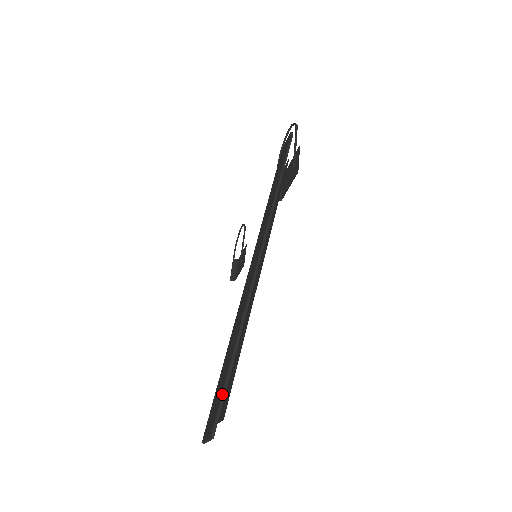
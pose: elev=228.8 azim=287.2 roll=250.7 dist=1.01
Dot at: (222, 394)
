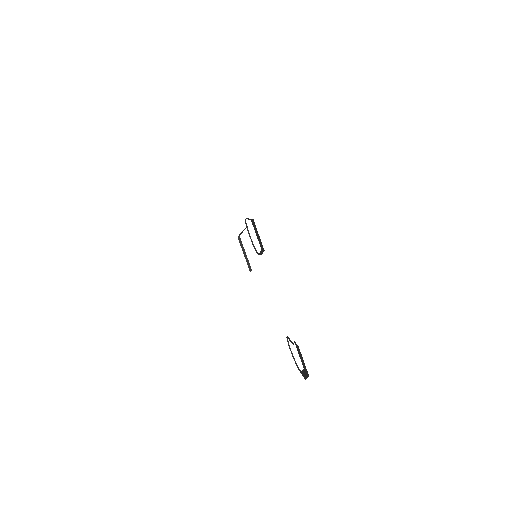
Dot at: occluded
